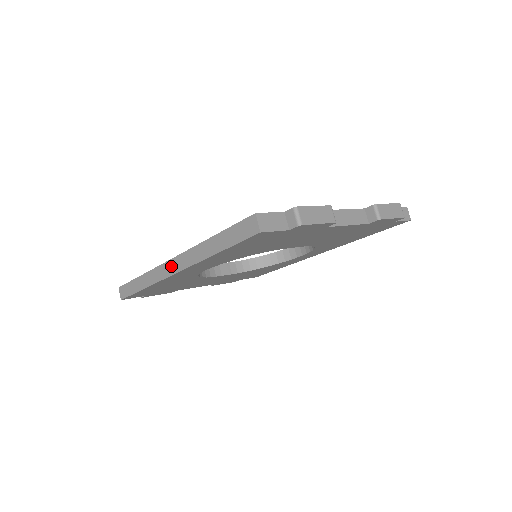
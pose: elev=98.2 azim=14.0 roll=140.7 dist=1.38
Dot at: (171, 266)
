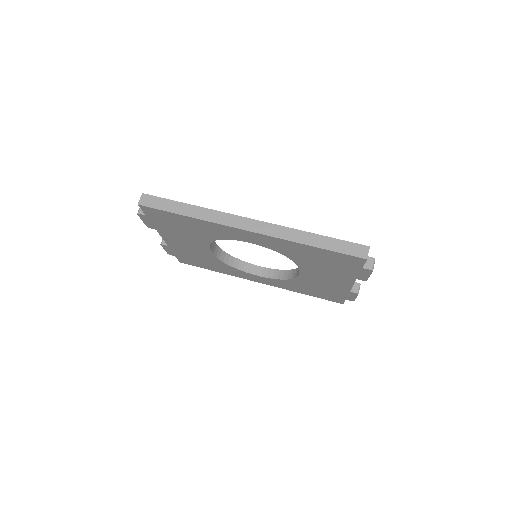
Dot at: (248, 223)
